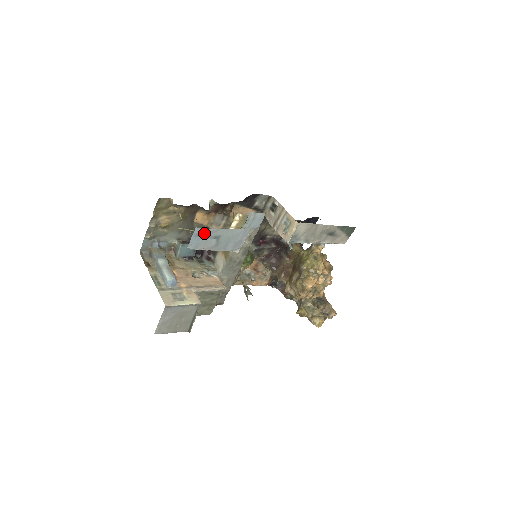
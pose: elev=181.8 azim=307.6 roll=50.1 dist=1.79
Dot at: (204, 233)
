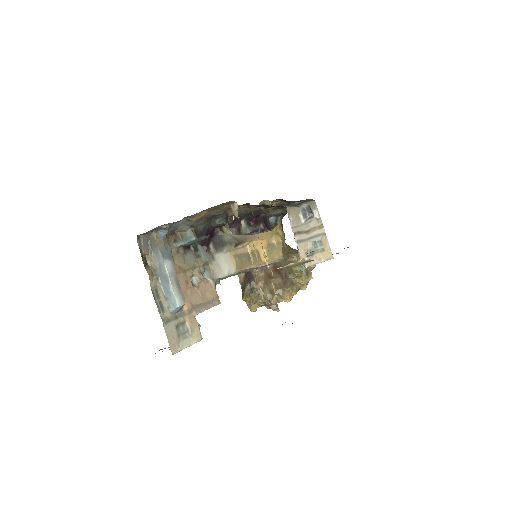
Dot at: occluded
